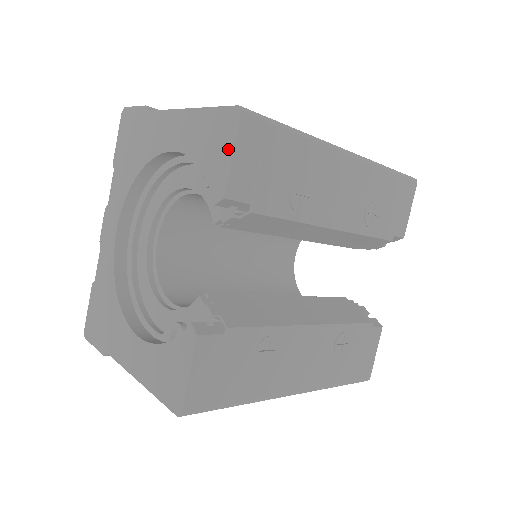
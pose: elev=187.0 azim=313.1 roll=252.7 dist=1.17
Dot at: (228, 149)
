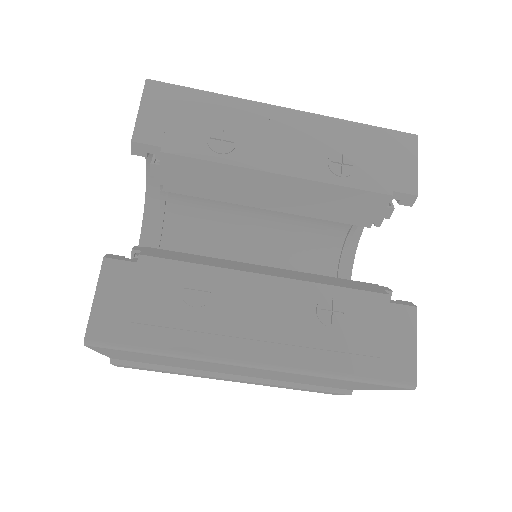
Dot at: (140, 110)
